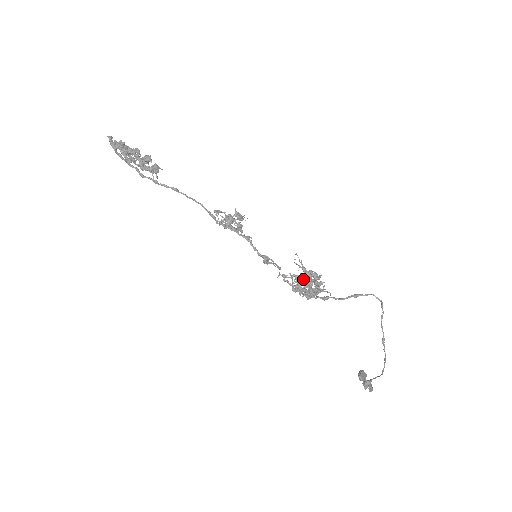
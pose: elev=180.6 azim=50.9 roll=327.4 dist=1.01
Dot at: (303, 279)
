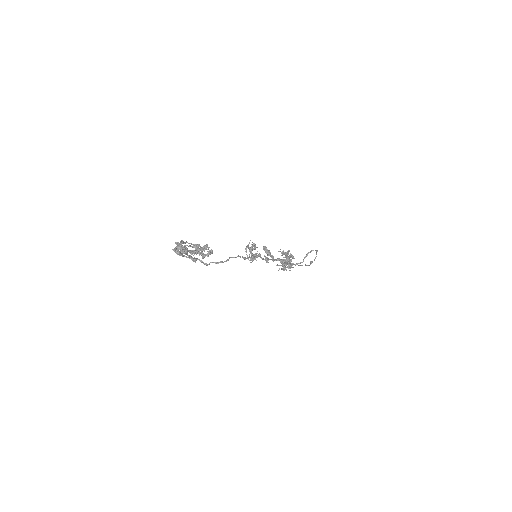
Dot at: occluded
